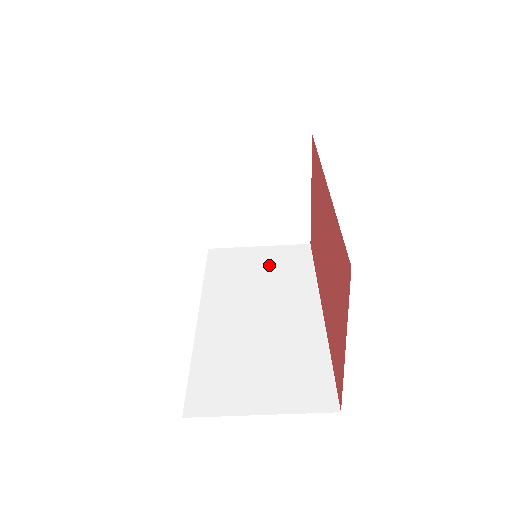
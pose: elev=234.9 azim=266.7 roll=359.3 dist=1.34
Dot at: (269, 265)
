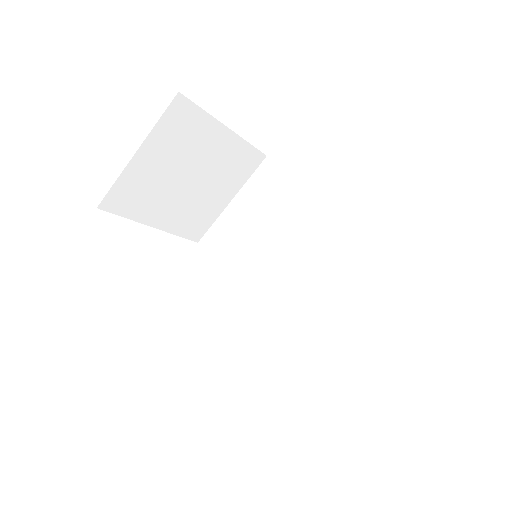
Dot at: (257, 214)
